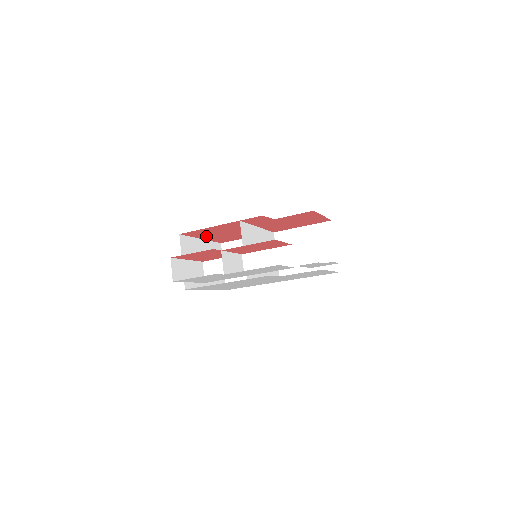
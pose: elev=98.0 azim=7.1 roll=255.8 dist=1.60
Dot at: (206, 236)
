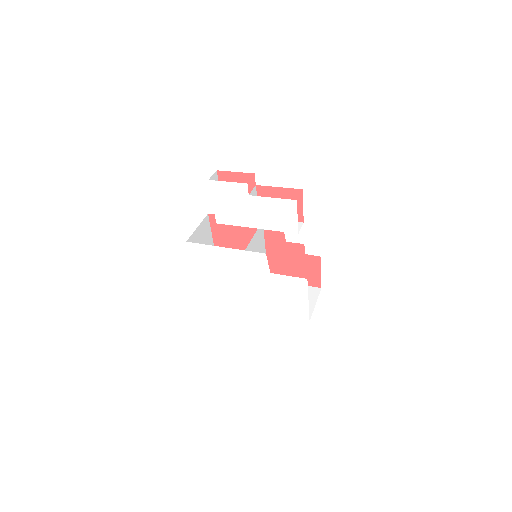
Dot at: (220, 239)
